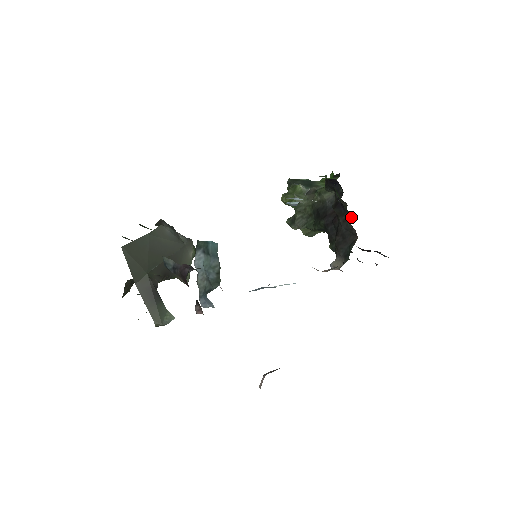
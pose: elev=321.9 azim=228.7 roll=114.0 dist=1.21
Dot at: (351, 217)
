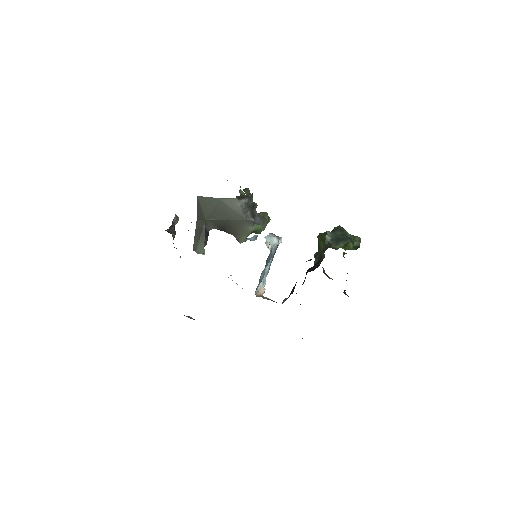
Dot at: occluded
